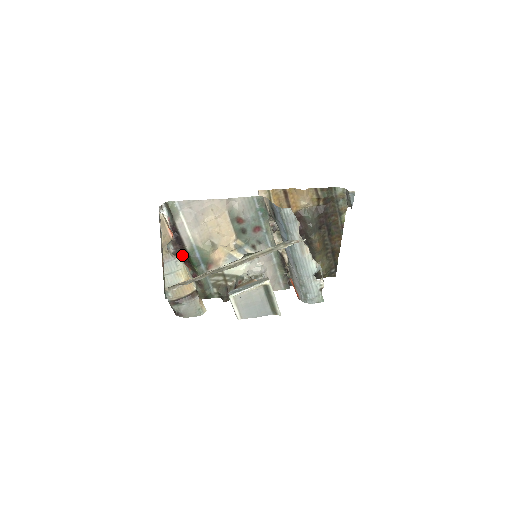
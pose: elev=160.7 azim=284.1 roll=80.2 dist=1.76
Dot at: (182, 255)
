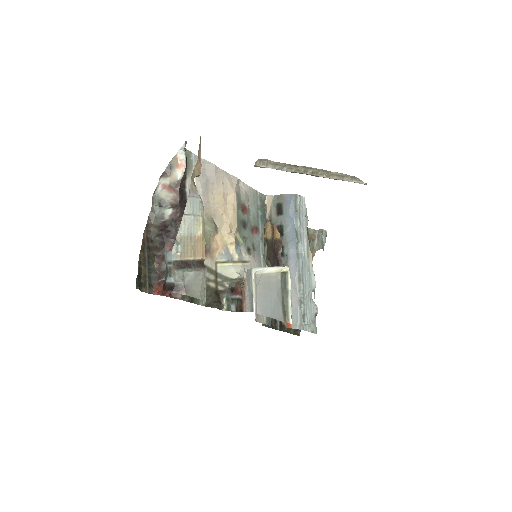
Dot at: (176, 229)
